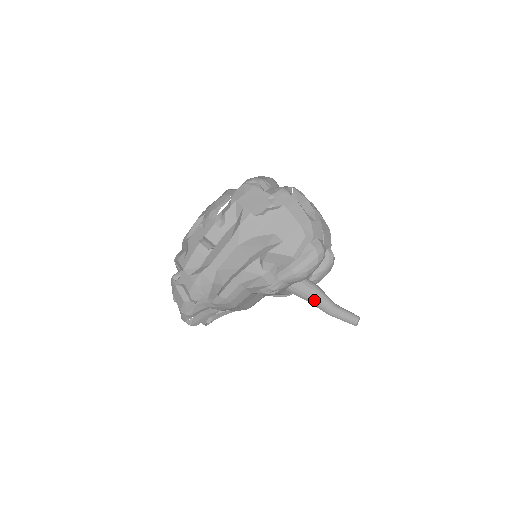
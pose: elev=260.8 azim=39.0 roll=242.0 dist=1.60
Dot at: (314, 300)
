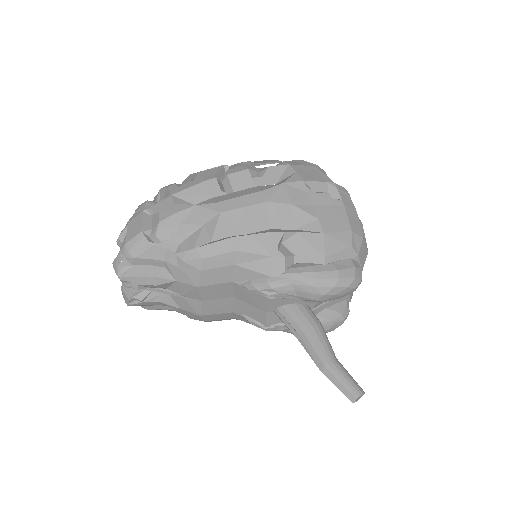
Dot at: (312, 337)
